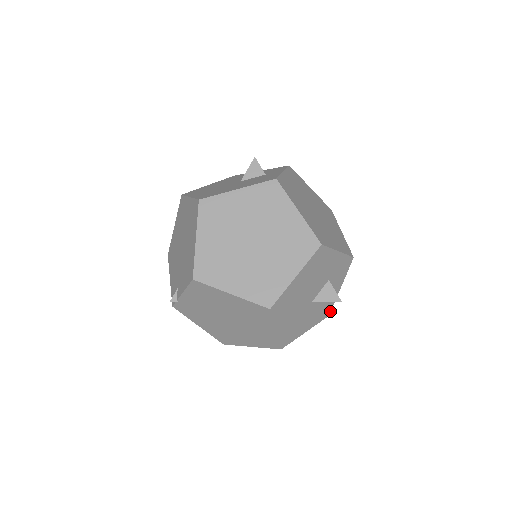
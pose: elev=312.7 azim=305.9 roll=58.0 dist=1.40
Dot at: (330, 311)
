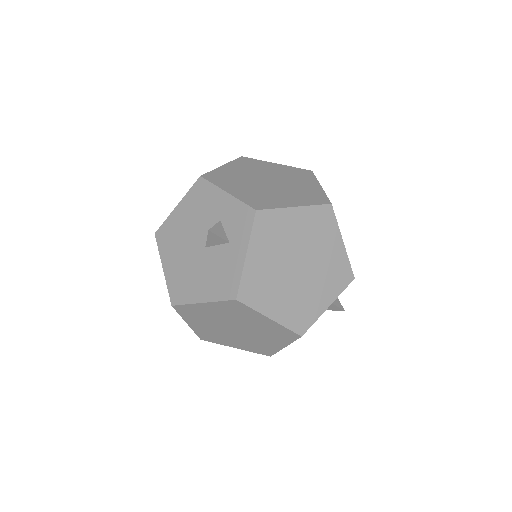
Dot at: occluded
